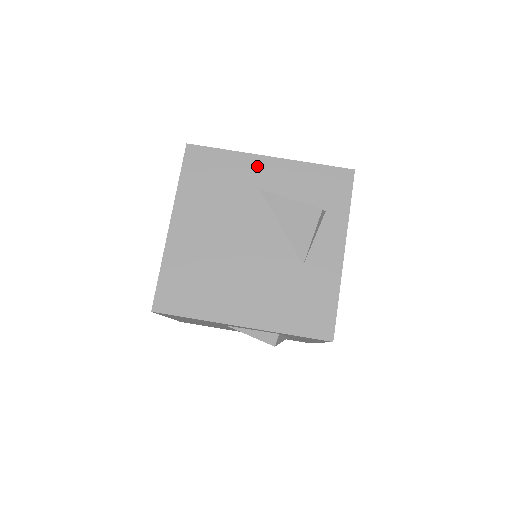
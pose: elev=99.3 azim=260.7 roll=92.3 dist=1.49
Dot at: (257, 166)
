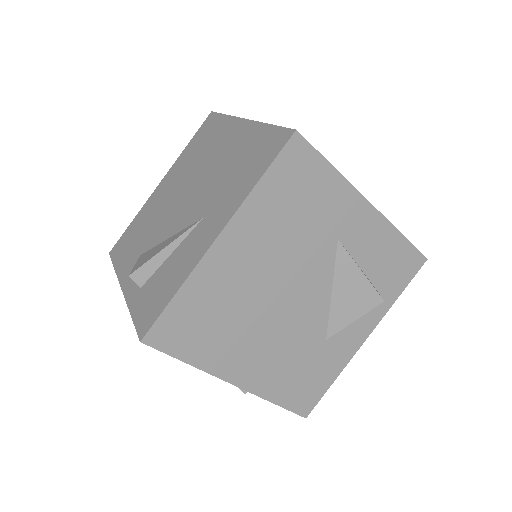
Dot at: (352, 208)
